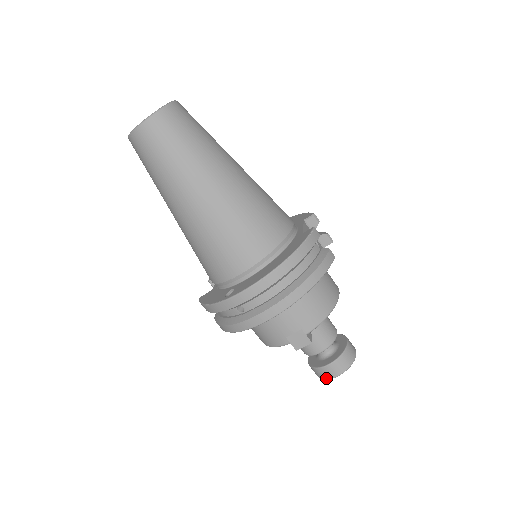
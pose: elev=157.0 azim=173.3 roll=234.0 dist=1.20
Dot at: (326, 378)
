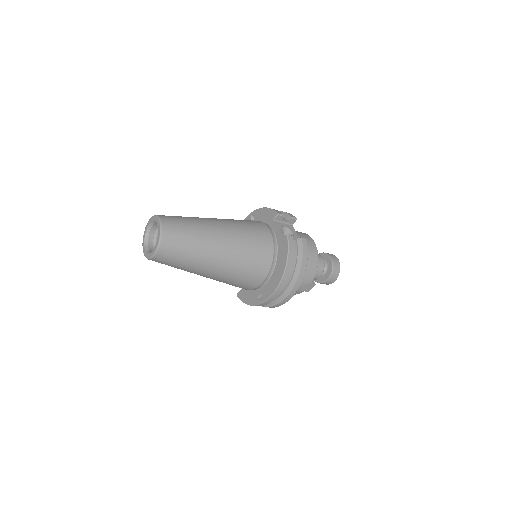
Dot at: occluded
